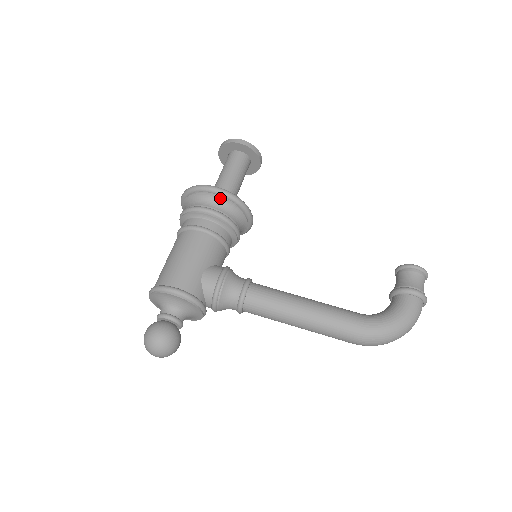
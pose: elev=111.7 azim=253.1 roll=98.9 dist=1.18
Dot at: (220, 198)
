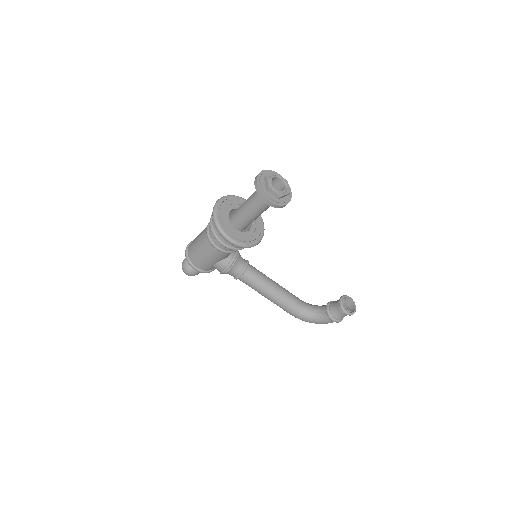
Dot at: (233, 244)
